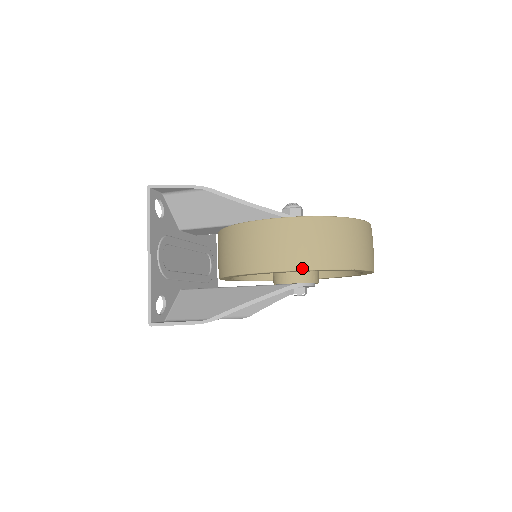
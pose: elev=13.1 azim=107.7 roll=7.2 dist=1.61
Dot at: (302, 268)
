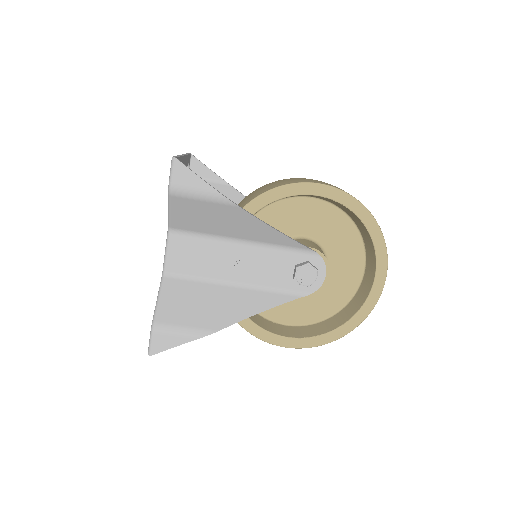
Dot at: (344, 191)
